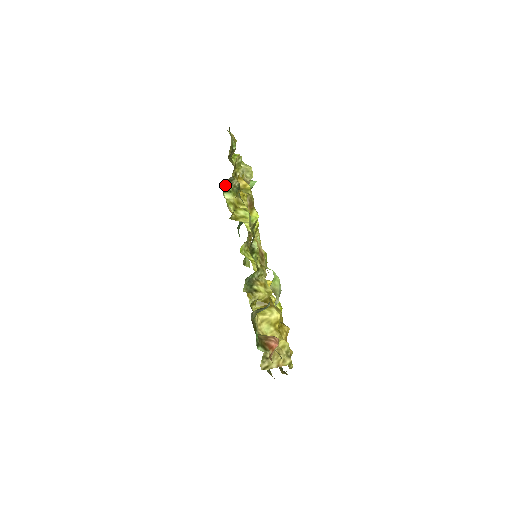
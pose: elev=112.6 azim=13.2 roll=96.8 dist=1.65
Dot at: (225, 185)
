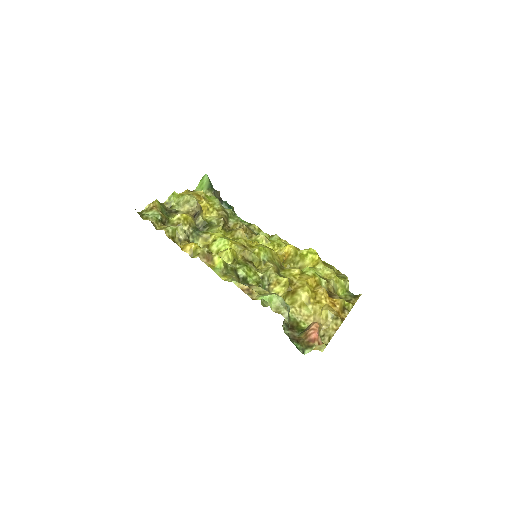
Dot at: occluded
